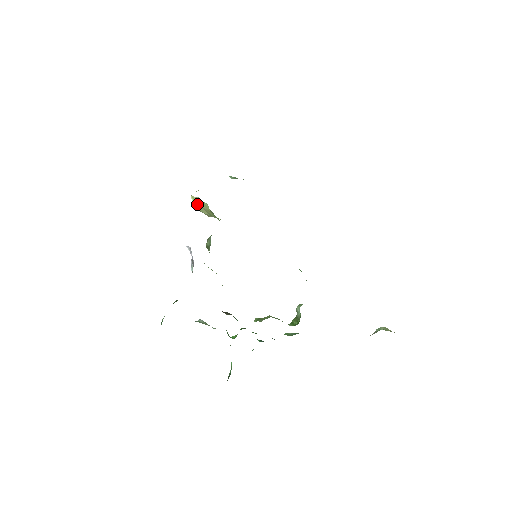
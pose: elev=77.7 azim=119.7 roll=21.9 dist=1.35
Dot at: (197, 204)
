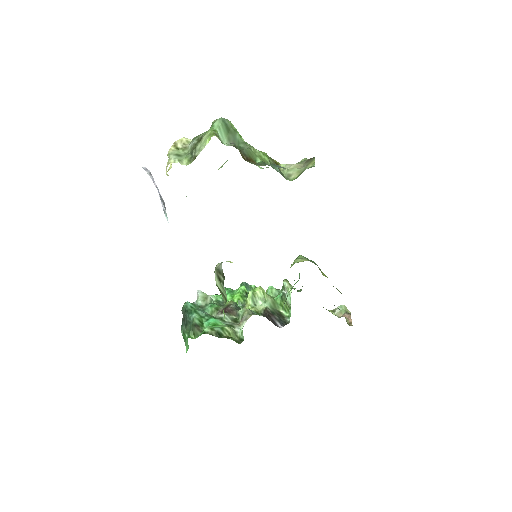
Dot at: occluded
